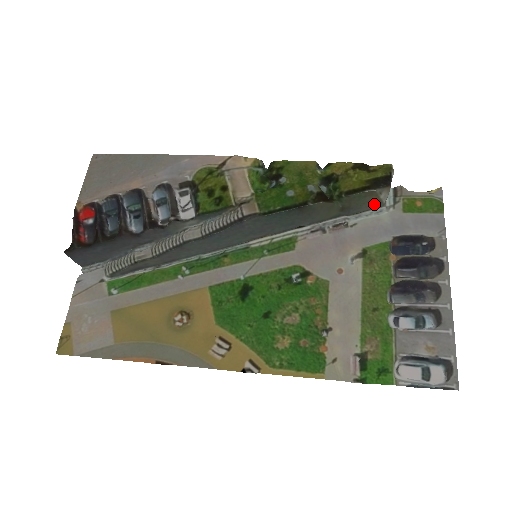
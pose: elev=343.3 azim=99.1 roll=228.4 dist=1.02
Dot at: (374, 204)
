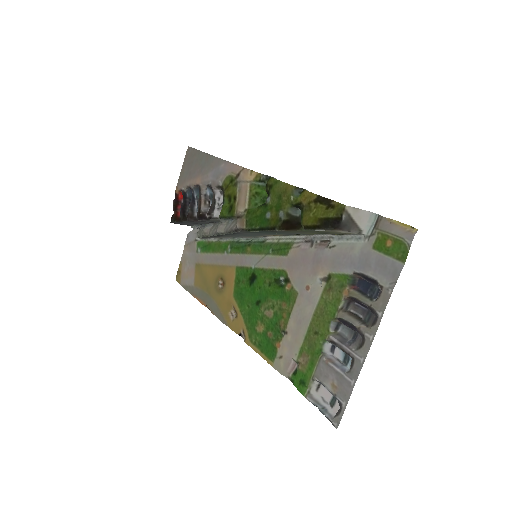
Dot at: (347, 233)
